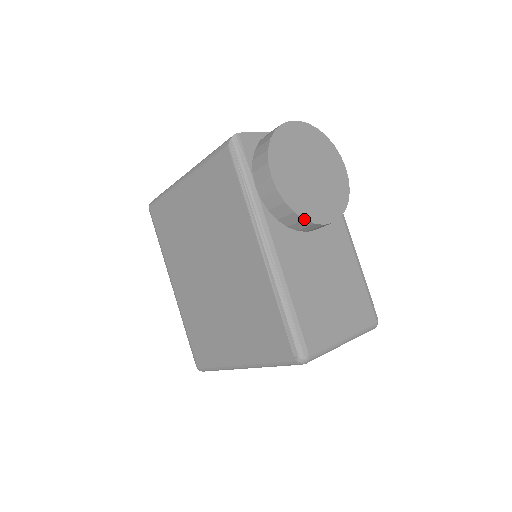
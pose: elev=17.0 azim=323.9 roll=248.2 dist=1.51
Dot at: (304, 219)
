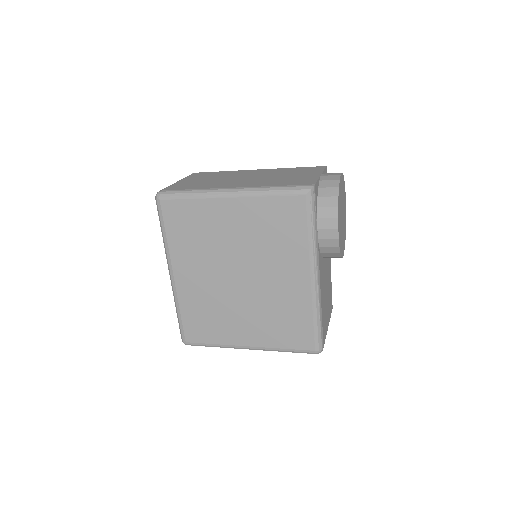
Dot at: occluded
